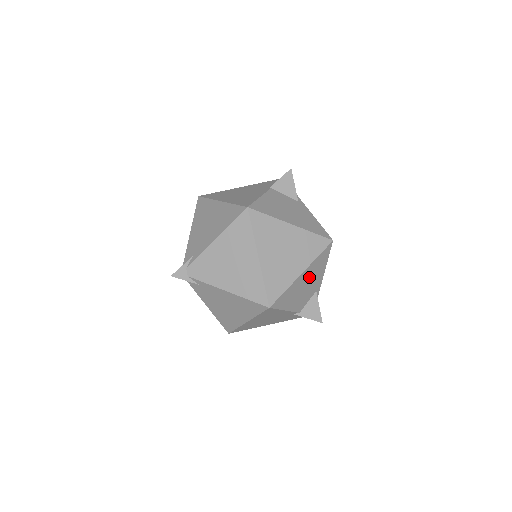
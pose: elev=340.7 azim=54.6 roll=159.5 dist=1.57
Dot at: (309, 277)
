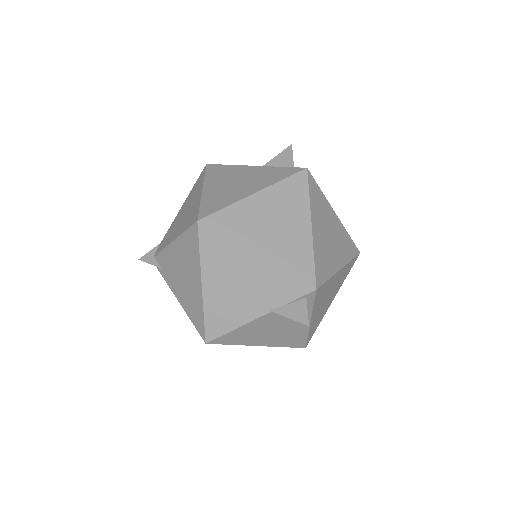
Dot at: occluded
